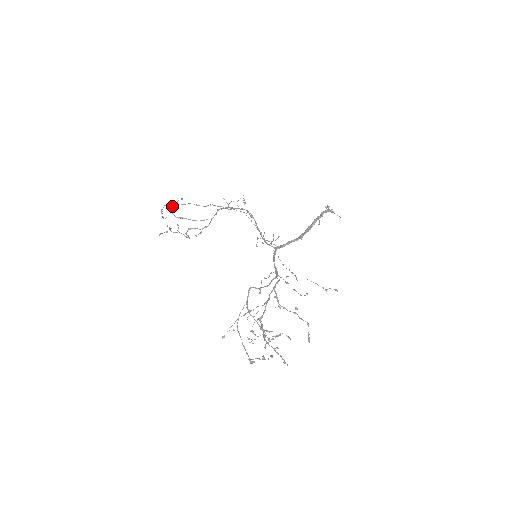
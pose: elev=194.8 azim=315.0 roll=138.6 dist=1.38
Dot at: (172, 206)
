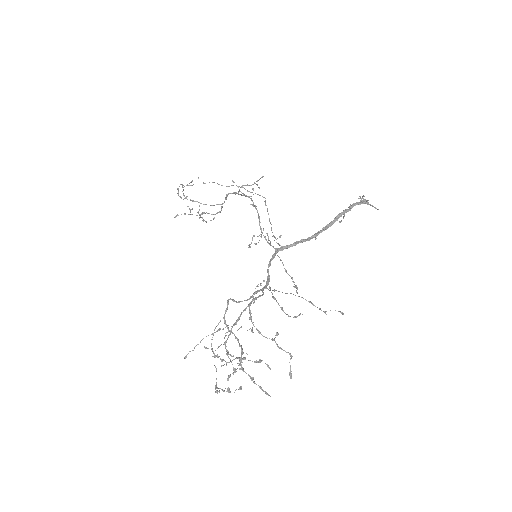
Dot at: (191, 185)
